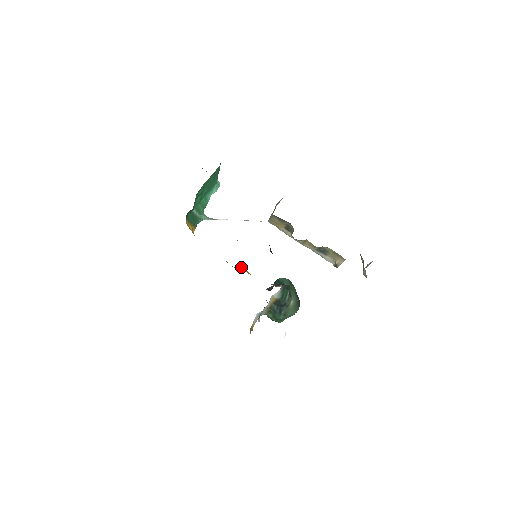
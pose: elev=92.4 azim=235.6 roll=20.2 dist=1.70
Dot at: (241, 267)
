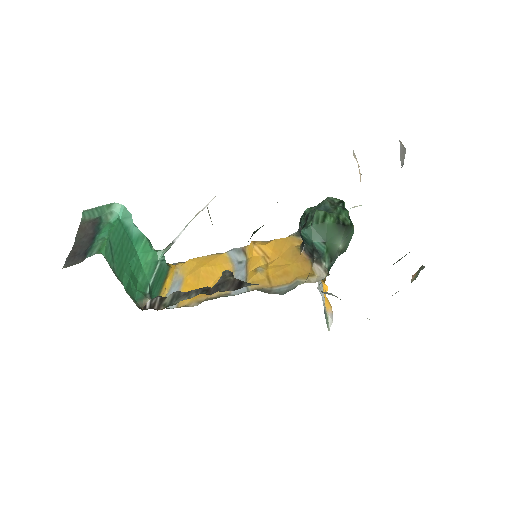
Dot at: (251, 242)
